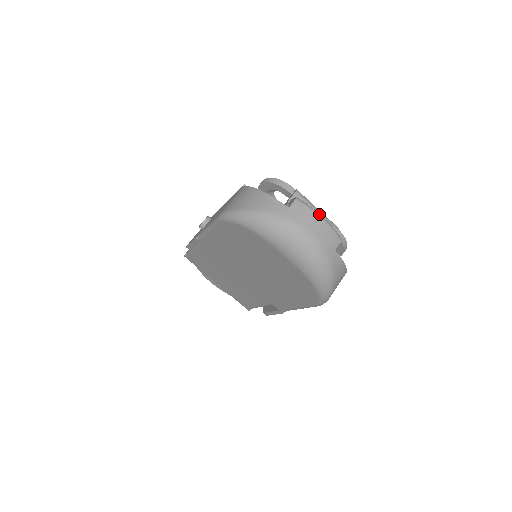
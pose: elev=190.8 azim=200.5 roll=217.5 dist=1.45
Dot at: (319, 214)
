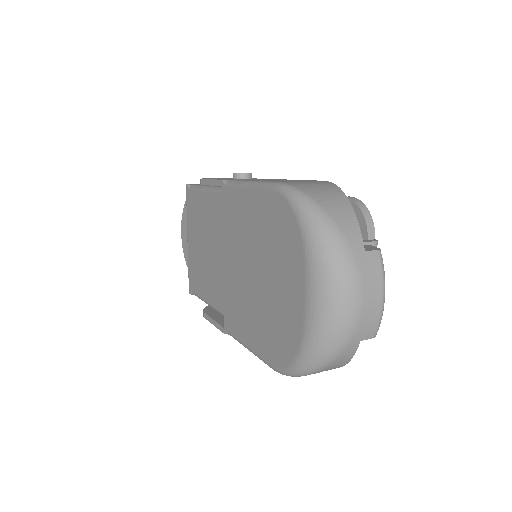
Dot at: occluded
